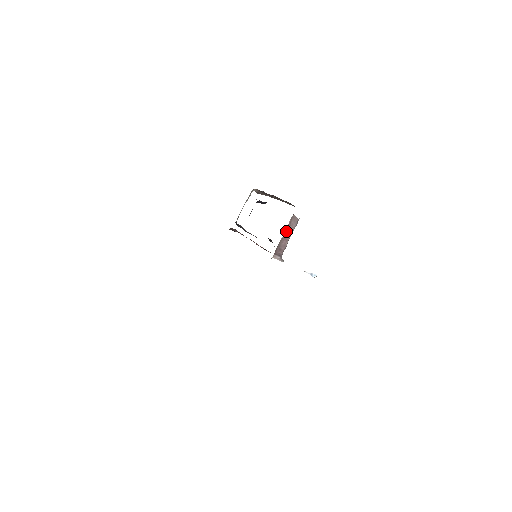
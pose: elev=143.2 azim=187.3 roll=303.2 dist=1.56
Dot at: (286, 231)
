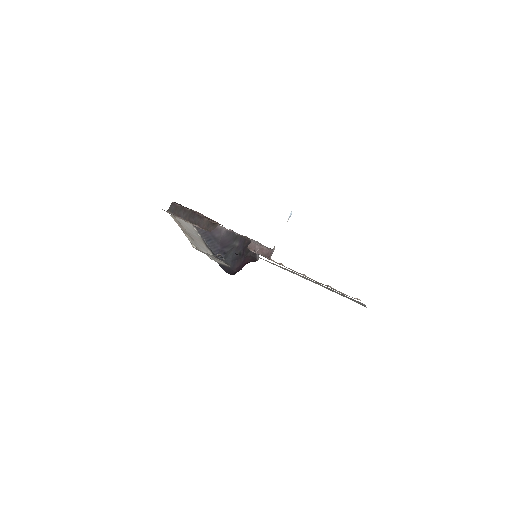
Dot at: (257, 252)
